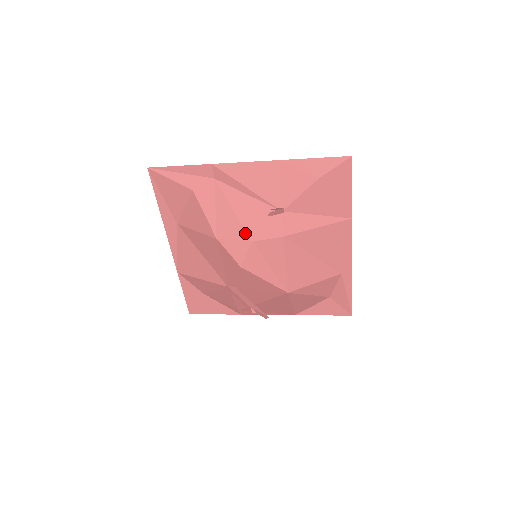
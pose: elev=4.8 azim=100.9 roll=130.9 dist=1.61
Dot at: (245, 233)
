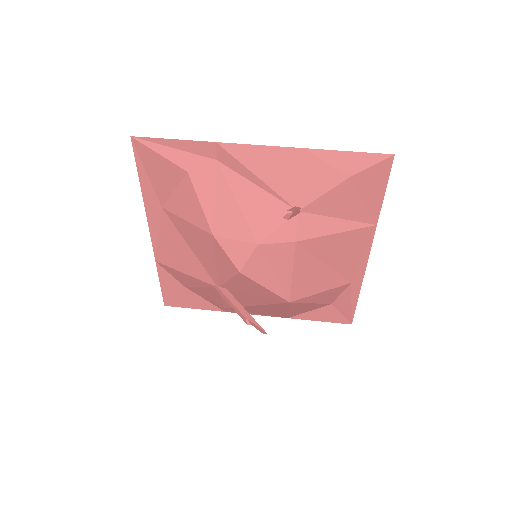
Dot at: (250, 233)
